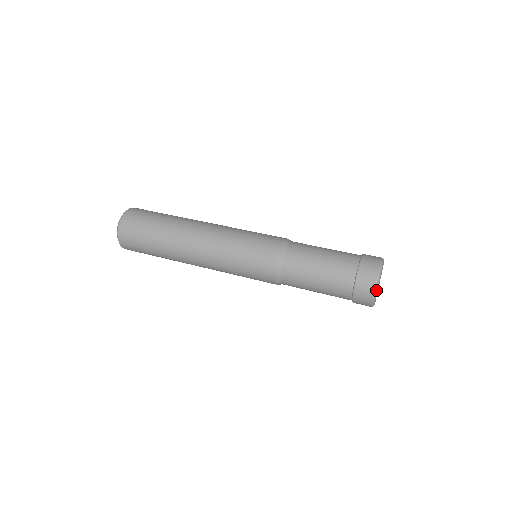
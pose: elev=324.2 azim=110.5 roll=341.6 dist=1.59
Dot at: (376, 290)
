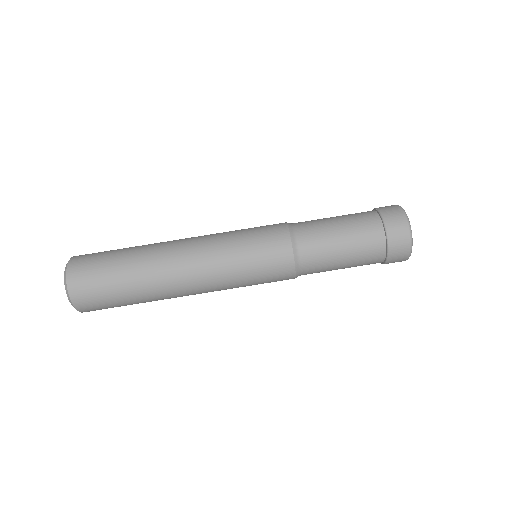
Dot at: occluded
